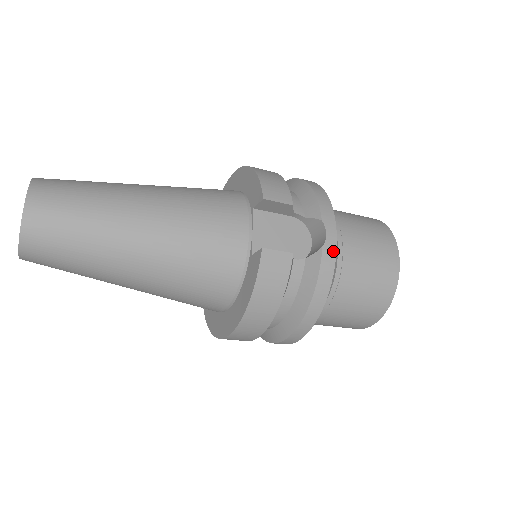
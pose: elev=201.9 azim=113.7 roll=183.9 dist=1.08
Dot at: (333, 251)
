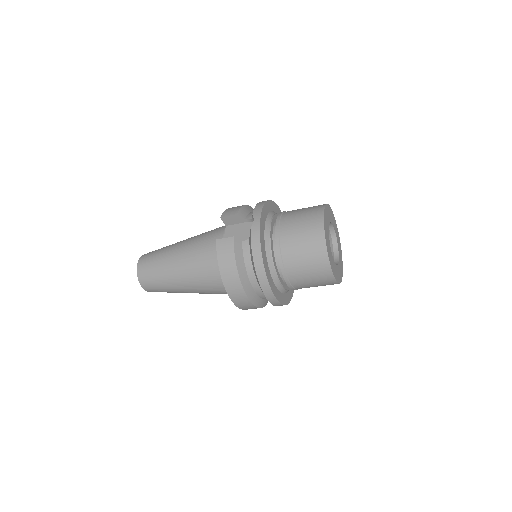
Dot at: (258, 227)
